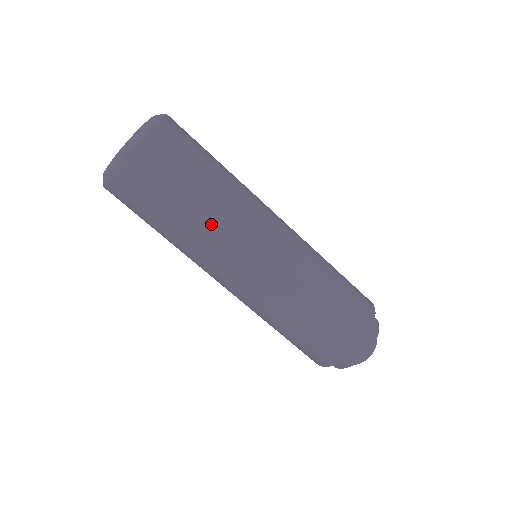
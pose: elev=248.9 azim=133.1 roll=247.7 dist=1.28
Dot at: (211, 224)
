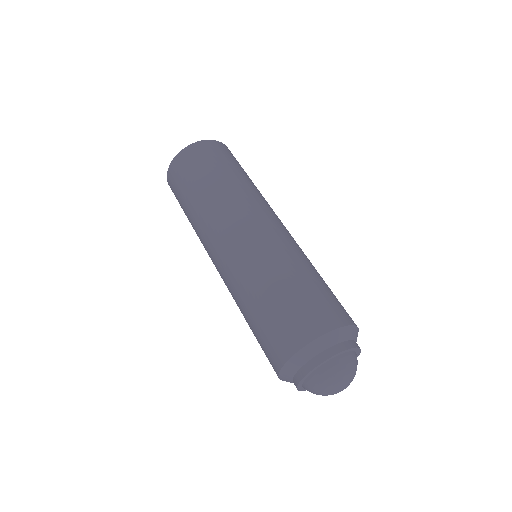
Dot at: (246, 189)
